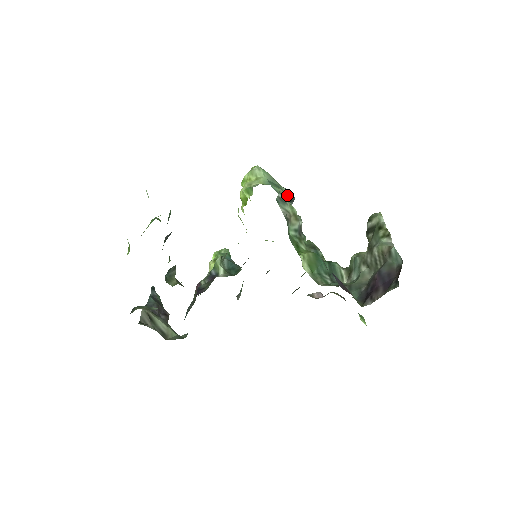
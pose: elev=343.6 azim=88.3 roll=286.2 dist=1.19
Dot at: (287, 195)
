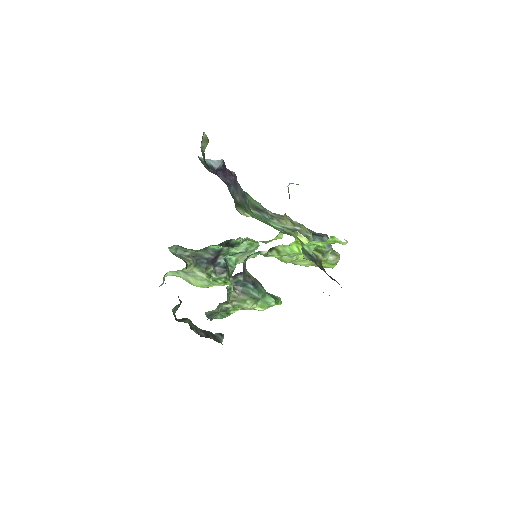
Dot at: (315, 233)
